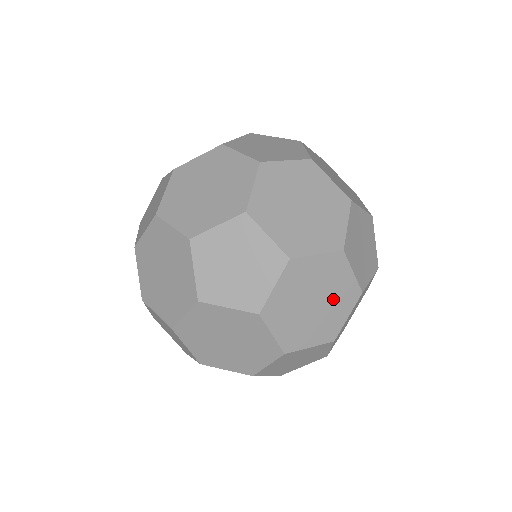
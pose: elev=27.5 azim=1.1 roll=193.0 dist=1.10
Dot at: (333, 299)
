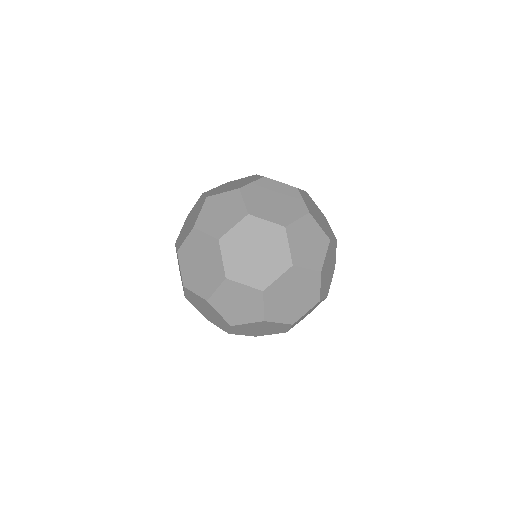
Dot at: (216, 316)
